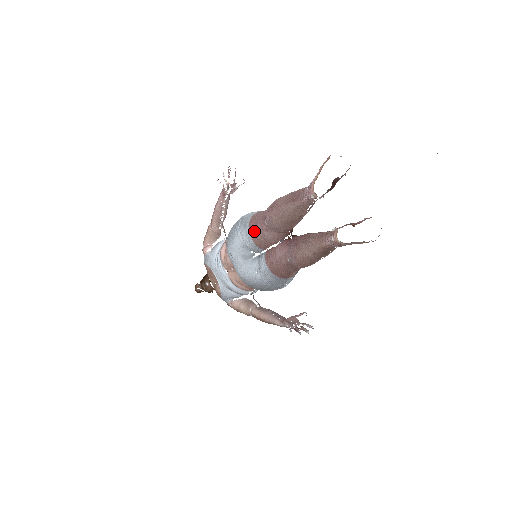
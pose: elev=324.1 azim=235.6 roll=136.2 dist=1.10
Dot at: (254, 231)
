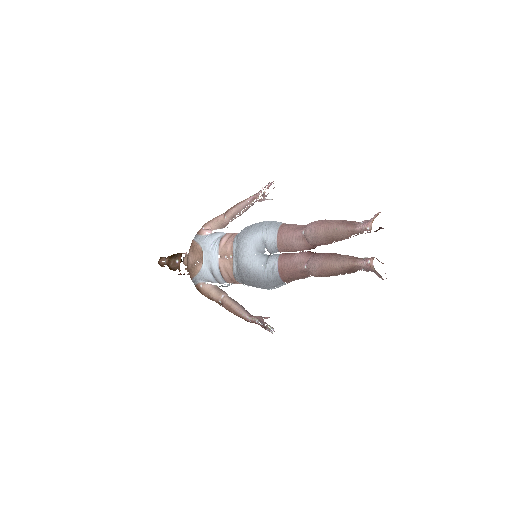
Dot at: (284, 234)
